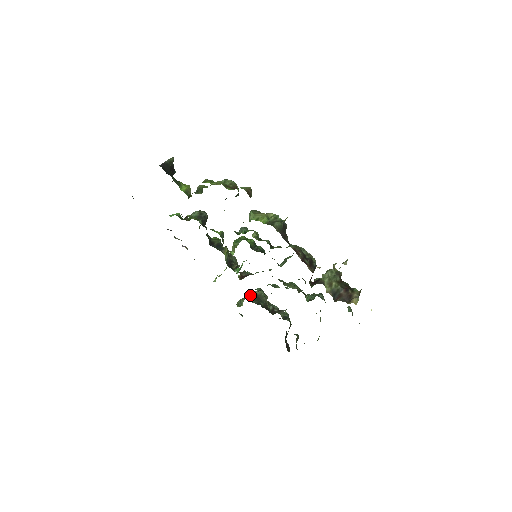
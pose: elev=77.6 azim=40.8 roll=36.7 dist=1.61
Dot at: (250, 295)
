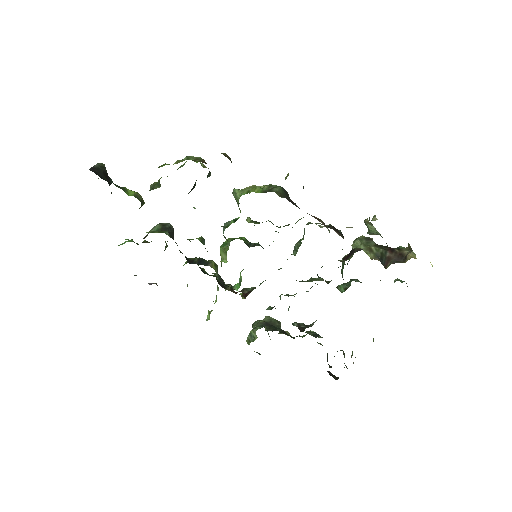
Dot at: (260, 321)
